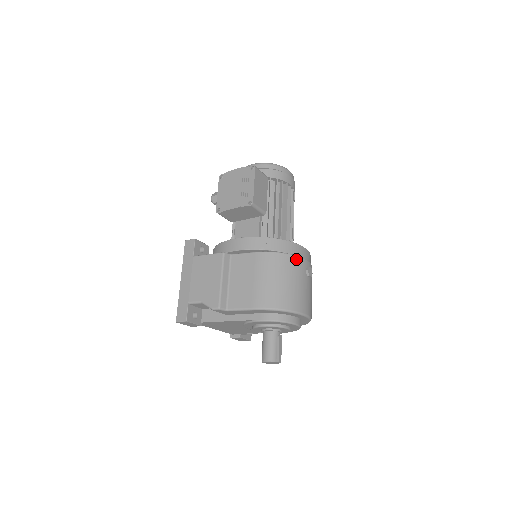
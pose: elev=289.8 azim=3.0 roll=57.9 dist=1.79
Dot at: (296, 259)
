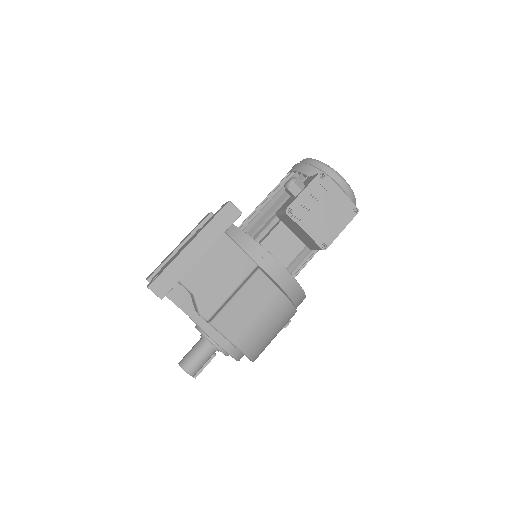
Dot at: occluded
